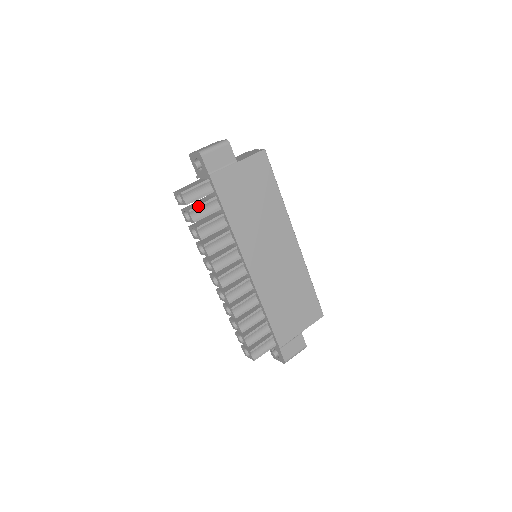
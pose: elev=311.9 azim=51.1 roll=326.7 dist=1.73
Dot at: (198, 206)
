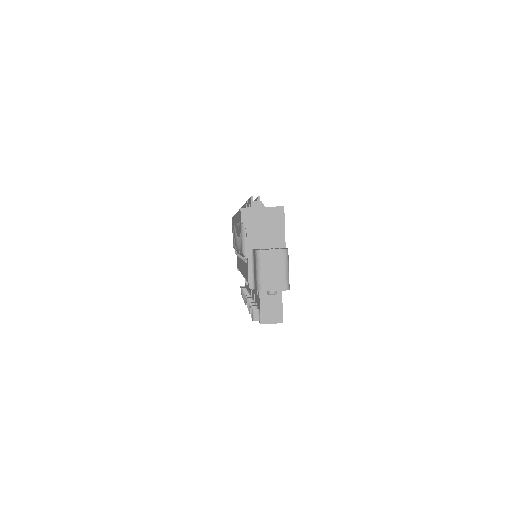
Dot at: occluded
